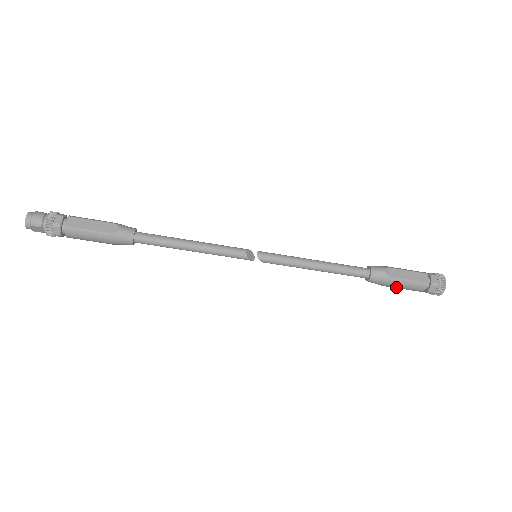
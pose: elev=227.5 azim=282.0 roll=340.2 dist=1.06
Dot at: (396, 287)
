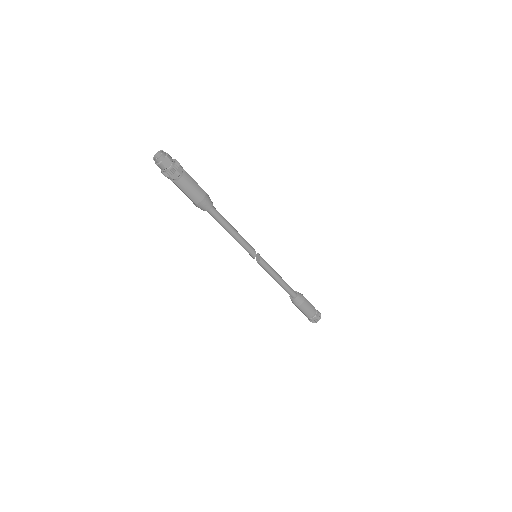
Dot at: (305, 307)
